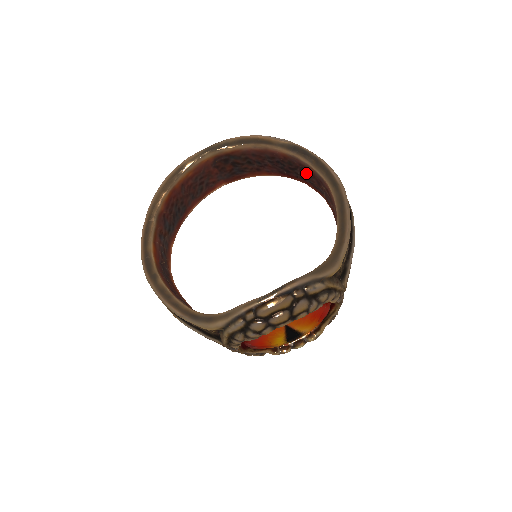
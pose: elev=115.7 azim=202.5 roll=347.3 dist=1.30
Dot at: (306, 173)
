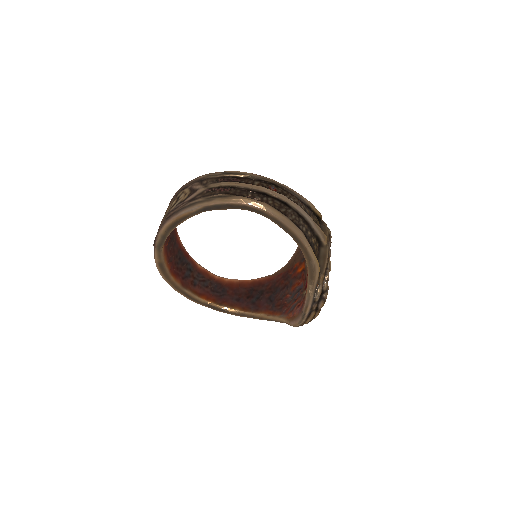
Dot at: occluded
